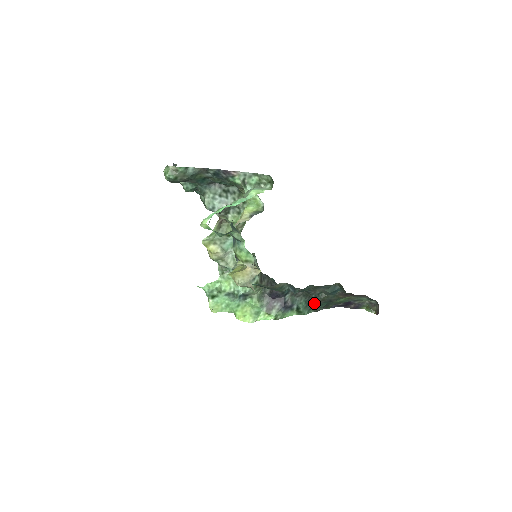
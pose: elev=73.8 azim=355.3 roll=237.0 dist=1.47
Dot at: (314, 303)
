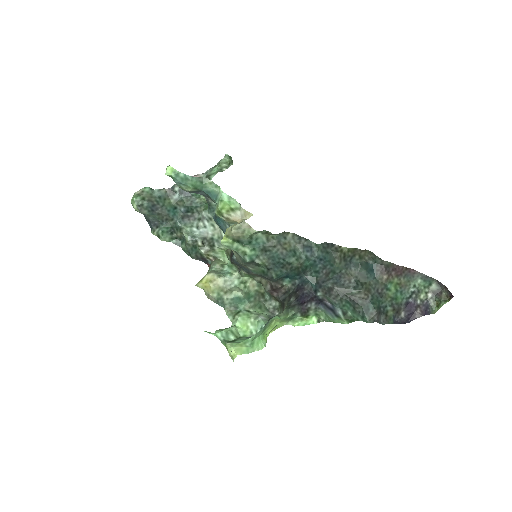
Dot at: (362, 305)
